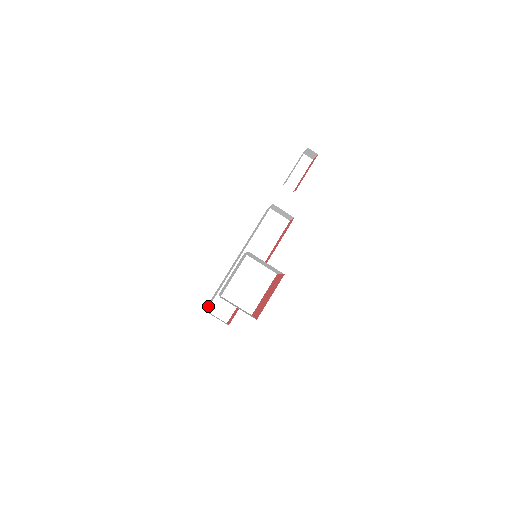
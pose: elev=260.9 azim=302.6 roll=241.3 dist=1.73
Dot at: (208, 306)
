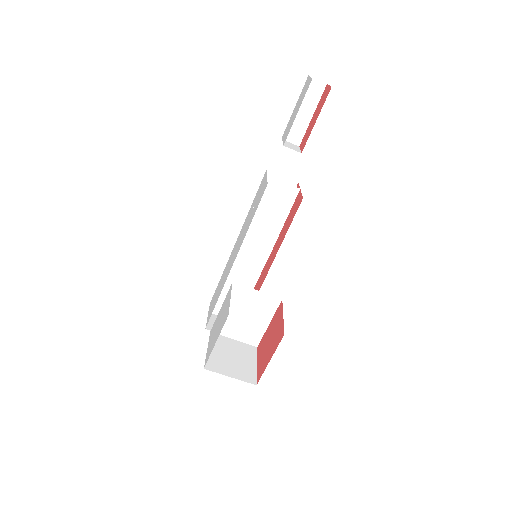
Dot at: (208, 317)
